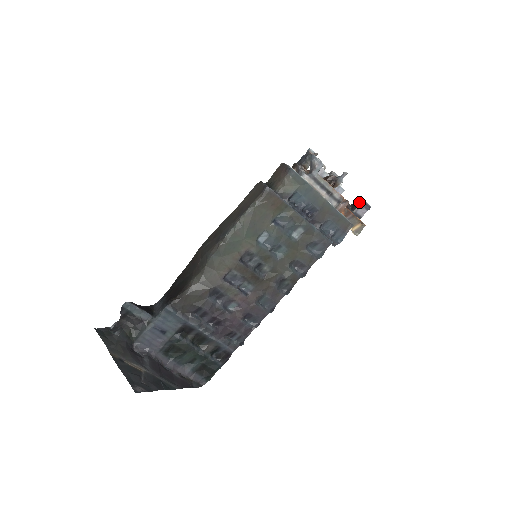
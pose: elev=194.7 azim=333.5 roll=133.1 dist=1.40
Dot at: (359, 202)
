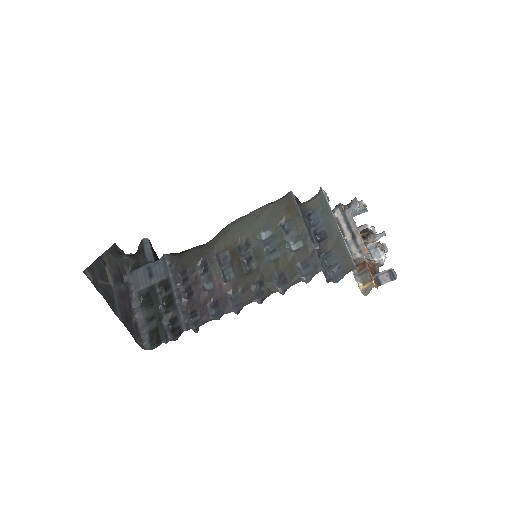
Dot at: (387, 270)
